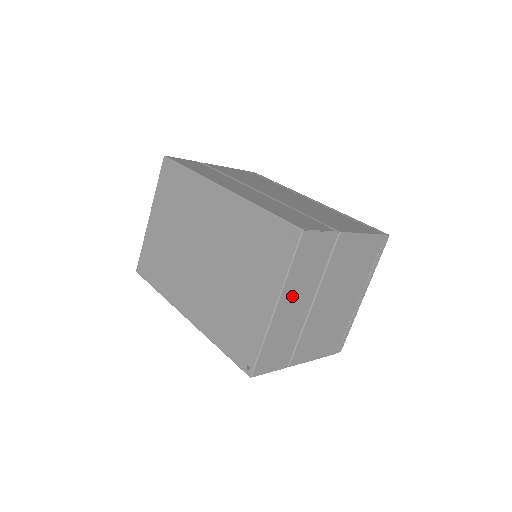
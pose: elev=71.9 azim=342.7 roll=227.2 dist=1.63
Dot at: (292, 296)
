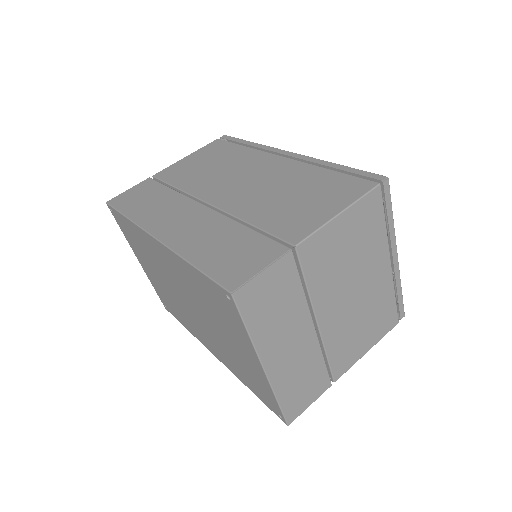
Dot at: (278, 344)
